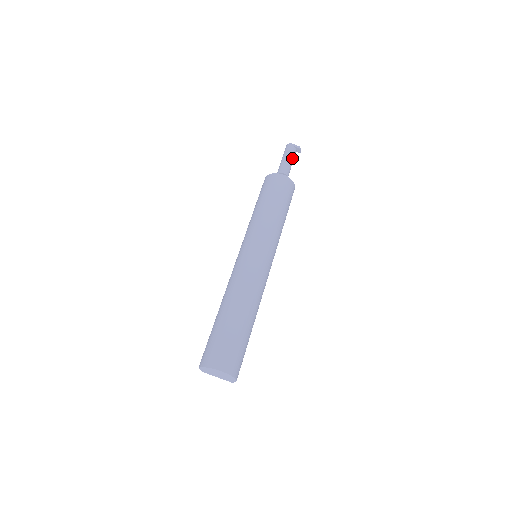
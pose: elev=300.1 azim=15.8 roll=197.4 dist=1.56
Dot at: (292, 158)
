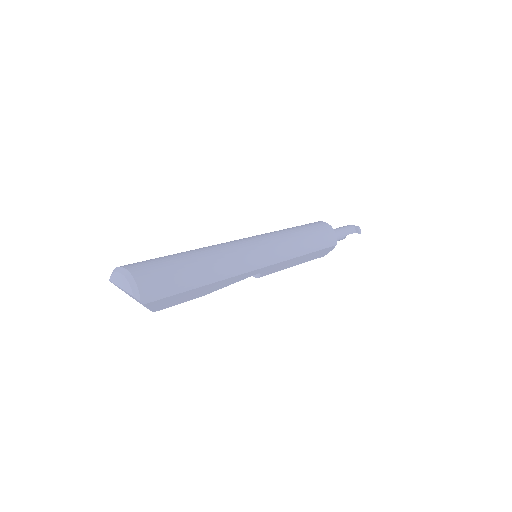
Dot at: (346, 229)
